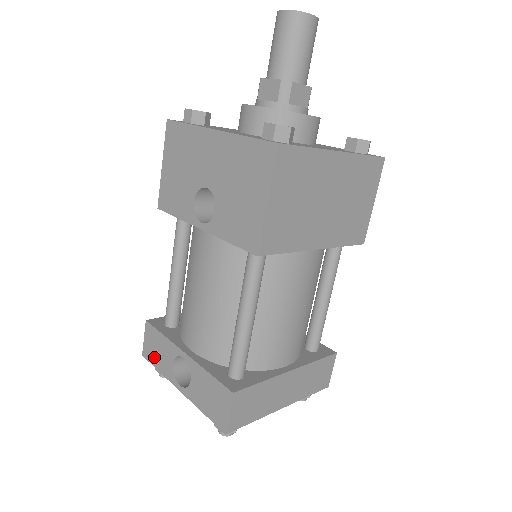
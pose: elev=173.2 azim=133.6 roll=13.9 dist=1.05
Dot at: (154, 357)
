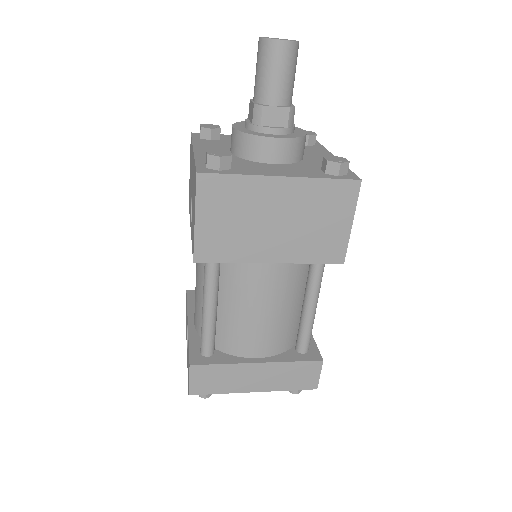
Dot at: occluded
